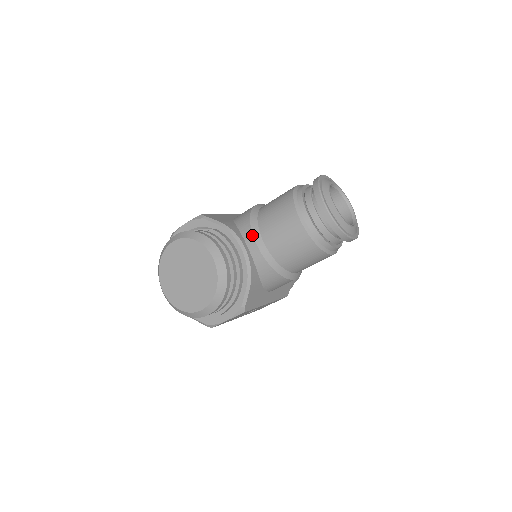
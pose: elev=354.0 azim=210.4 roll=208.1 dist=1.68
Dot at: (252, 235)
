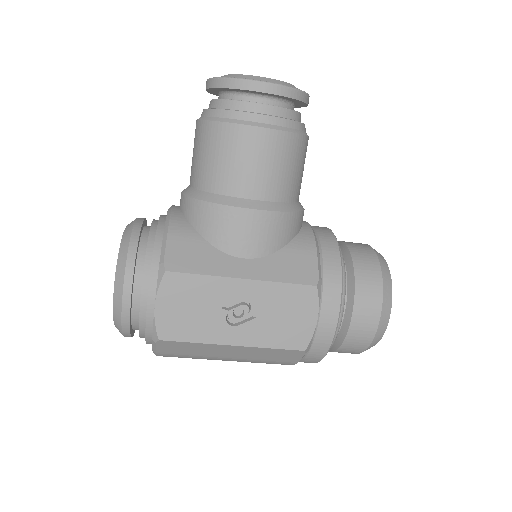
Dot at: occluded
